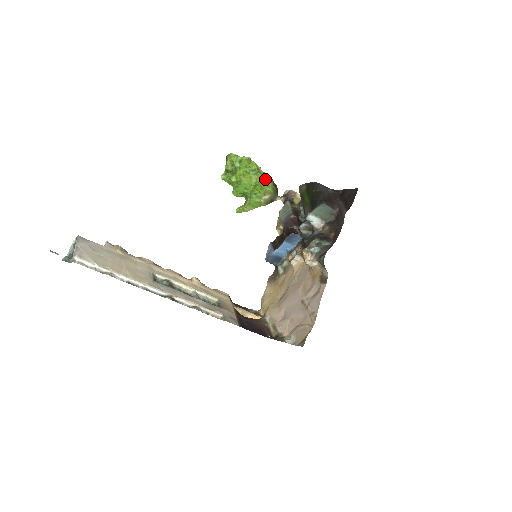
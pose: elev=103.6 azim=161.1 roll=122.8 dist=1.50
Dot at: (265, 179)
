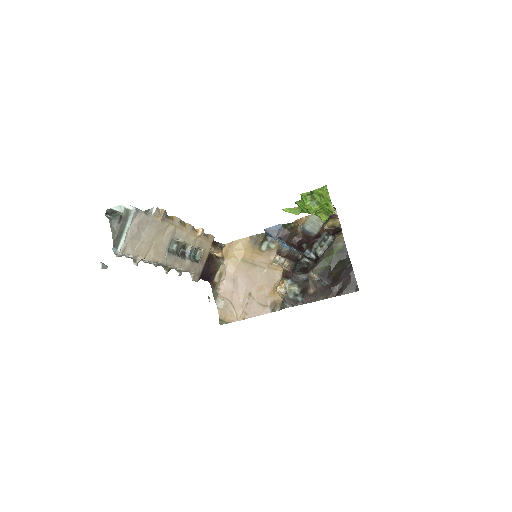
Dot at: occluded
